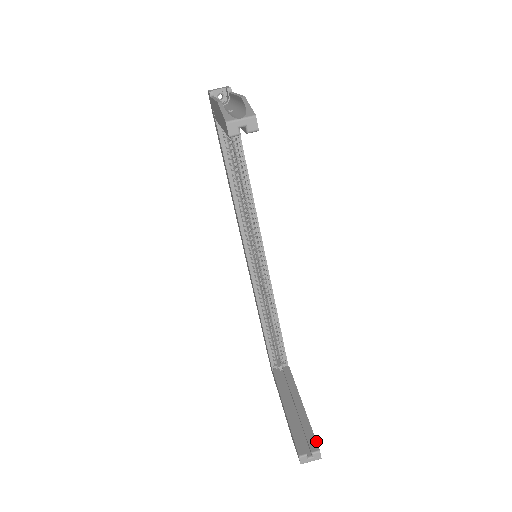
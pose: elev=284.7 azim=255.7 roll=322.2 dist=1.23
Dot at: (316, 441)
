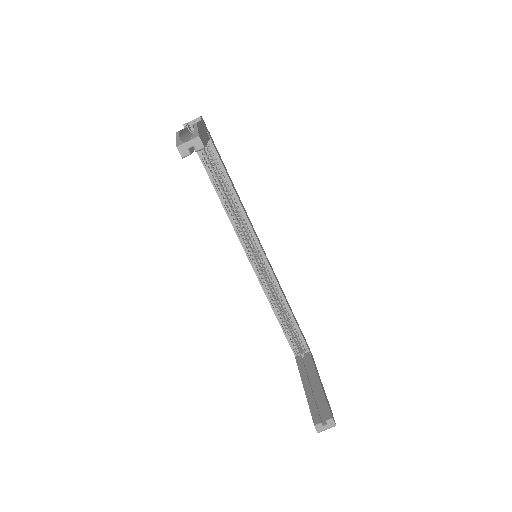
Dot at: (330, 411)
